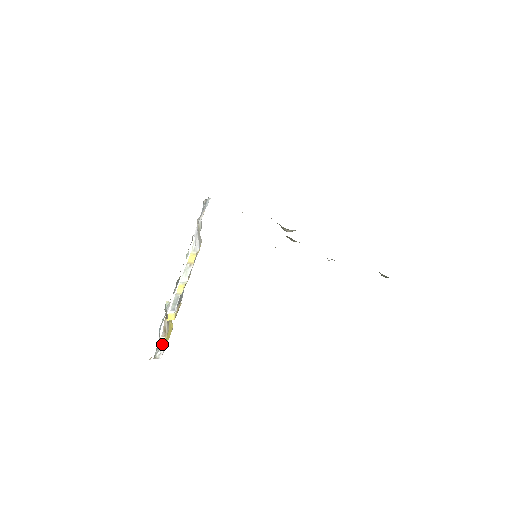
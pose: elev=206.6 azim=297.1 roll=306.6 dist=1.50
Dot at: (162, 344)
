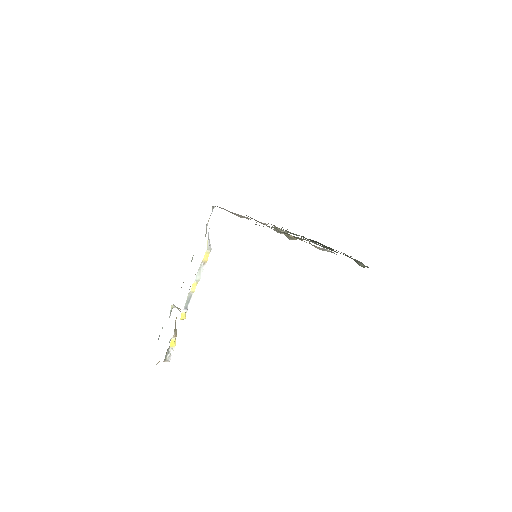
Dot at: (173, 345)
